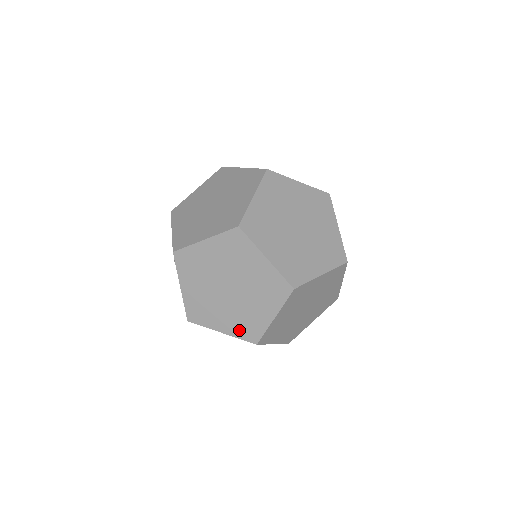
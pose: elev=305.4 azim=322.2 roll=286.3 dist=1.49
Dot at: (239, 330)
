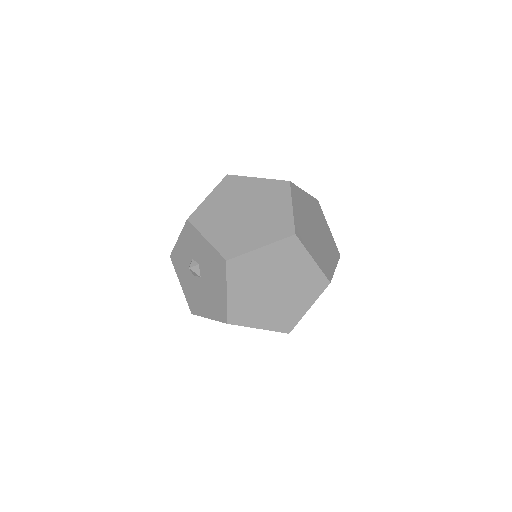
Dot at: (276, 324)
